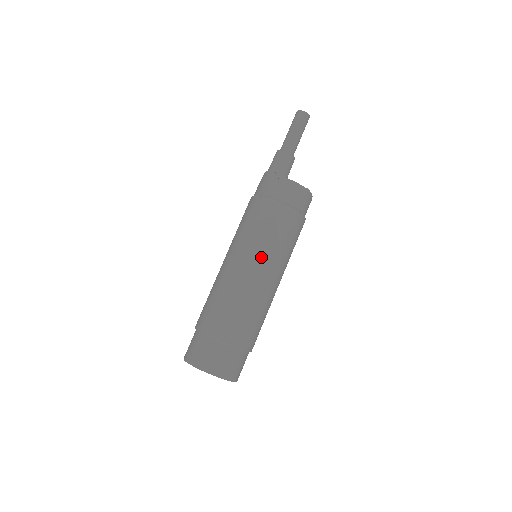
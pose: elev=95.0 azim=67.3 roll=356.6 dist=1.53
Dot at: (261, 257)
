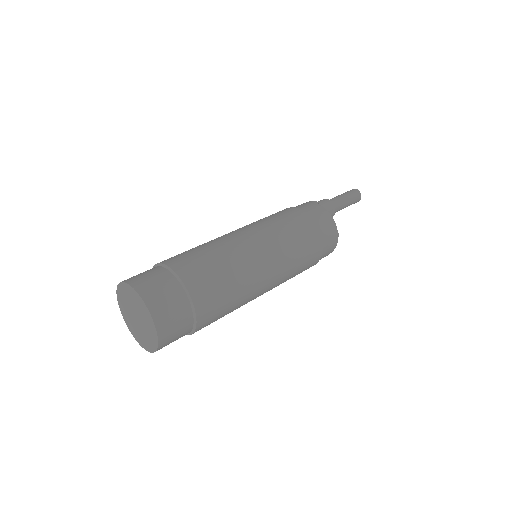
Dot at: (271, 245)
